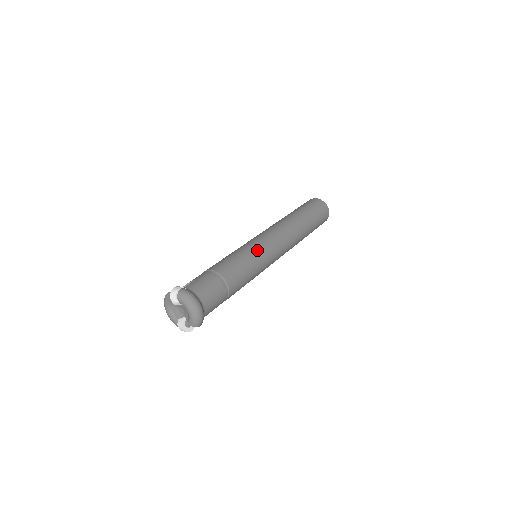
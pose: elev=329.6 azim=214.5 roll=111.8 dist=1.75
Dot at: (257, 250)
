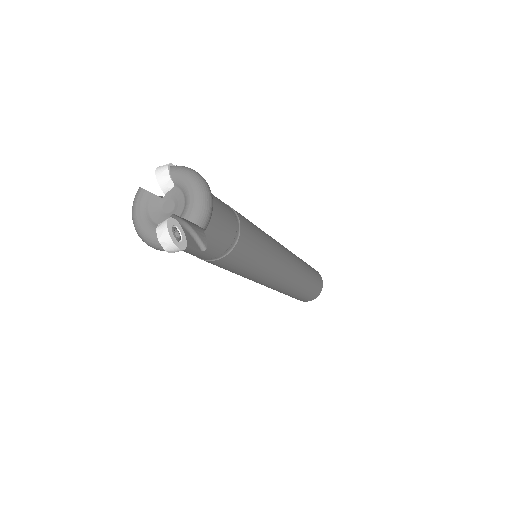
Dot at: occluded
